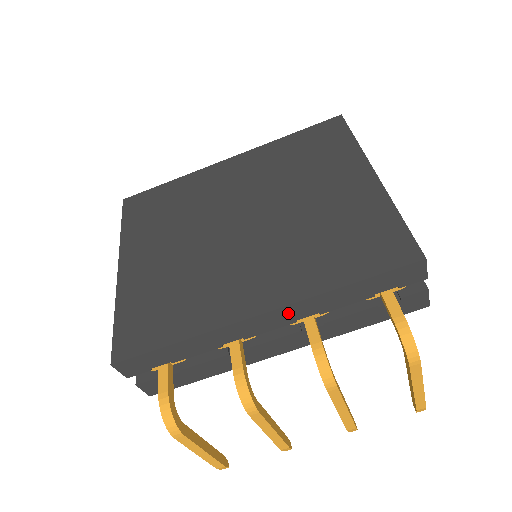
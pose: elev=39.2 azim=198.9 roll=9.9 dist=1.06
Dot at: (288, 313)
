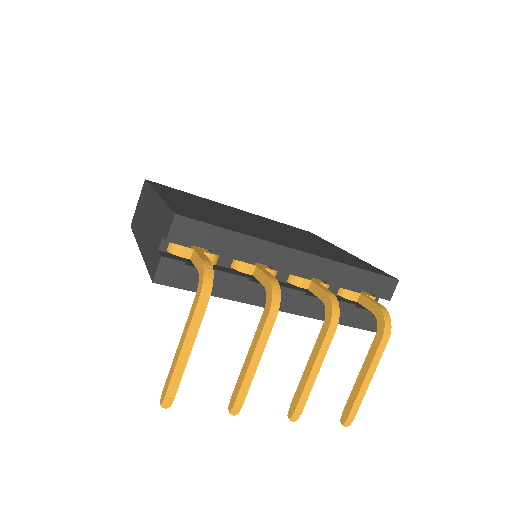
Dot at: (314, 265)
